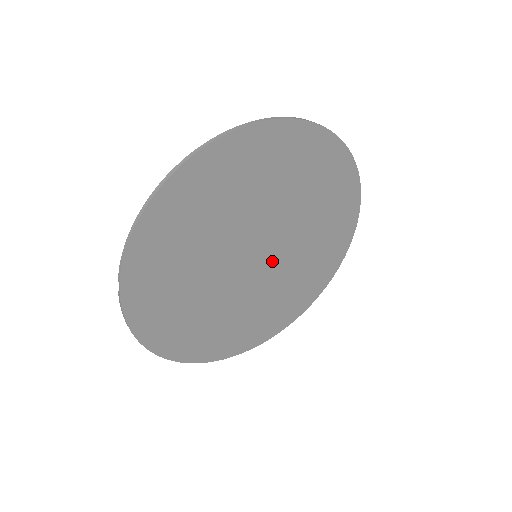
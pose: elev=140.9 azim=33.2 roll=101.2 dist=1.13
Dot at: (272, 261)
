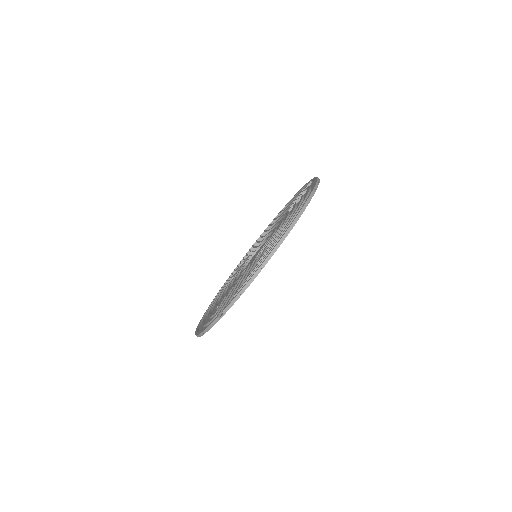
Dot at: occluded
